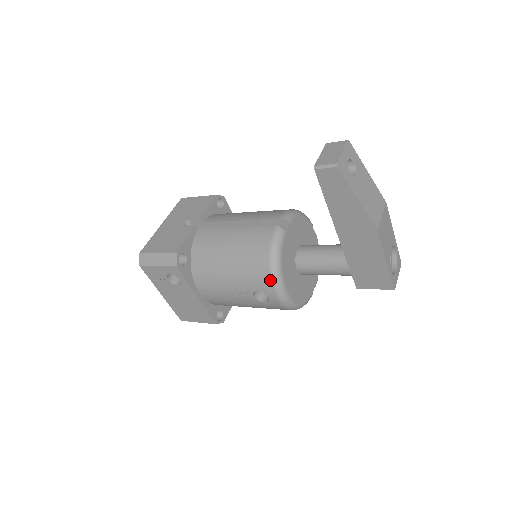
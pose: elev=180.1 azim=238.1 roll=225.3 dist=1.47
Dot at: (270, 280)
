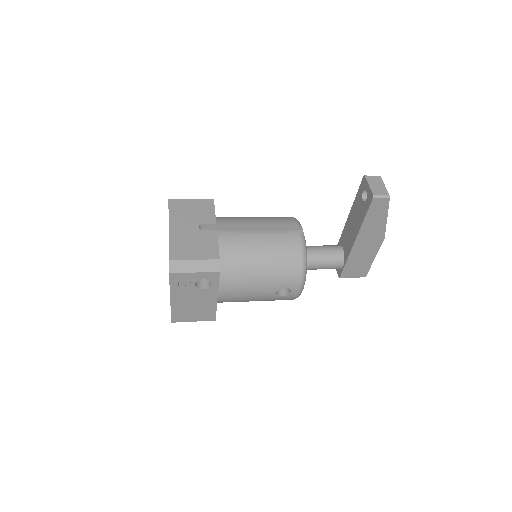
Dot at: (300, 278)
